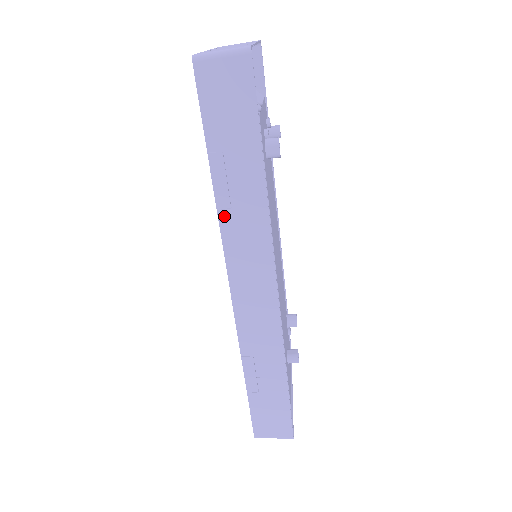
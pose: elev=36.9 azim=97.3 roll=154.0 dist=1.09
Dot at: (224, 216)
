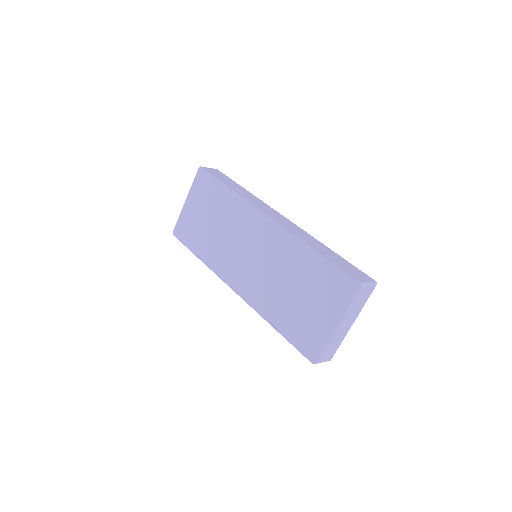
Dot at: (262, 315)
